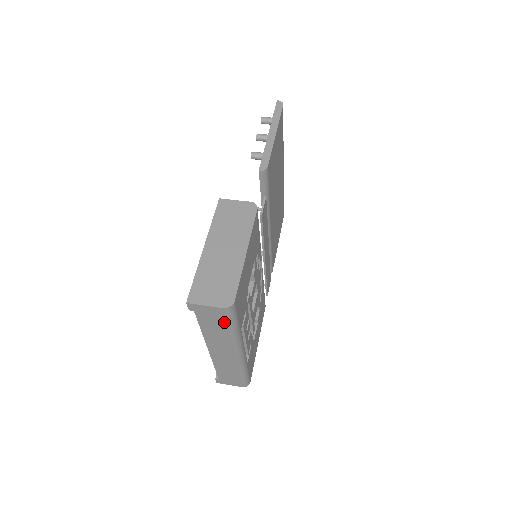
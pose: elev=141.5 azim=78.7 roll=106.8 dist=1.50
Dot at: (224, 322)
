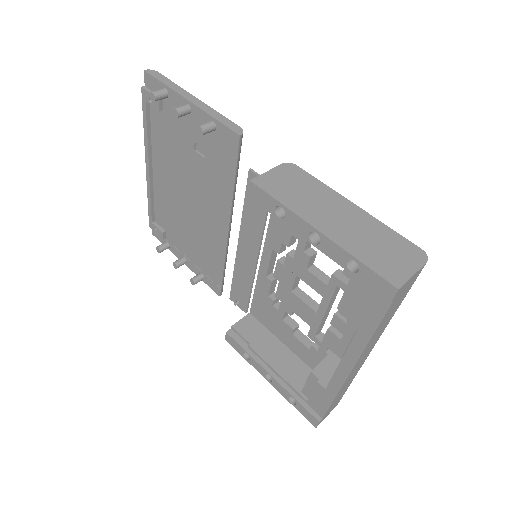
Dot at: (407, 292)
